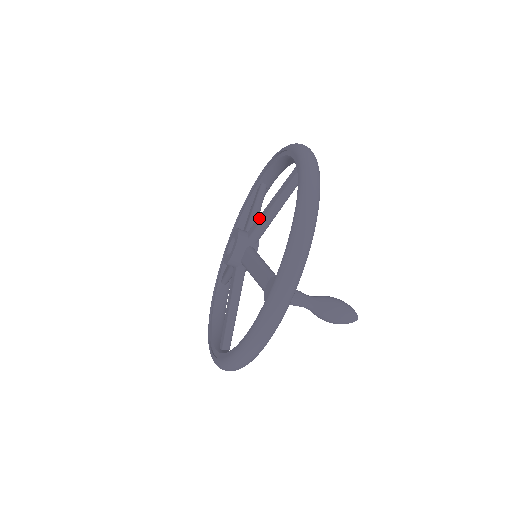
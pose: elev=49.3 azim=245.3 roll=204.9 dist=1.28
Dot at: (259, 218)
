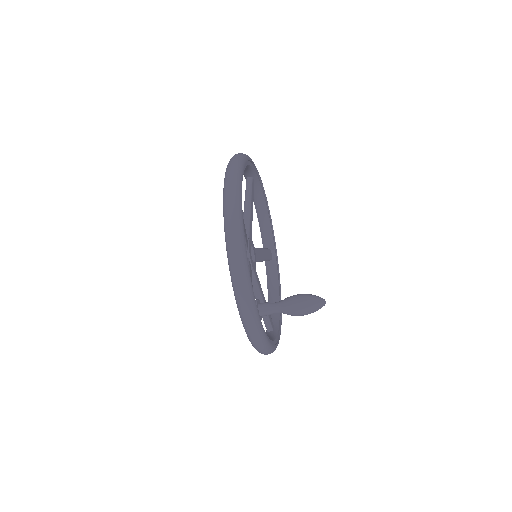
Dot at: occluded
